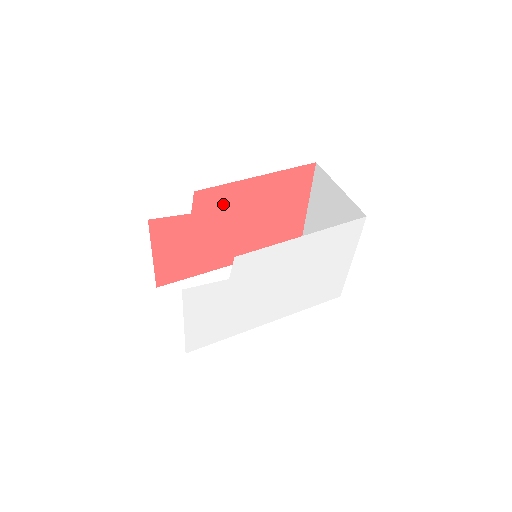
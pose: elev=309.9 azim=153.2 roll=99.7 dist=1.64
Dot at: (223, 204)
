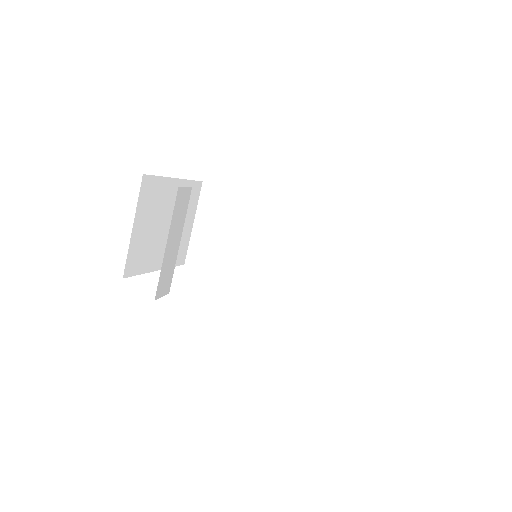
Dot at: occluded
